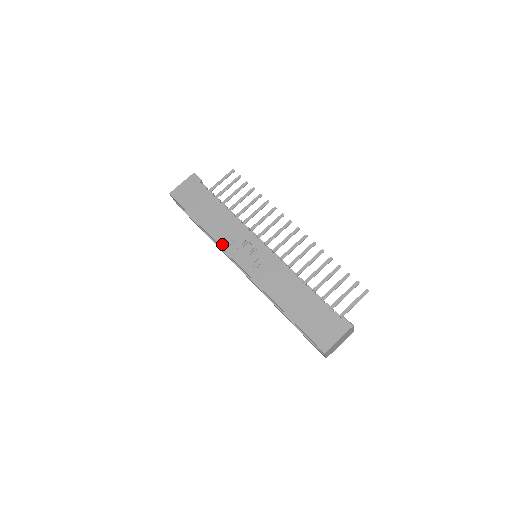
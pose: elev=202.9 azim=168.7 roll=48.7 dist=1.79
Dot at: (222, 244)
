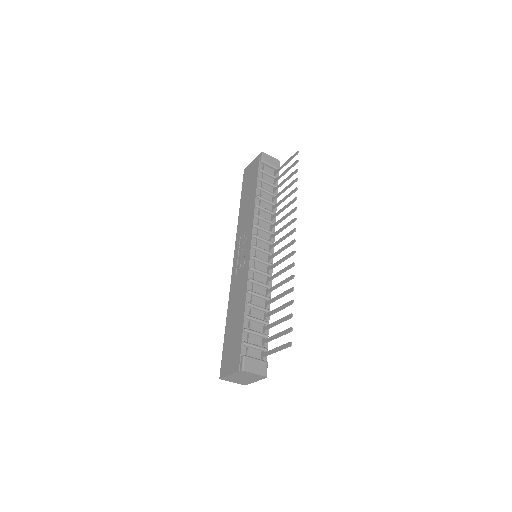
Dot at: (237, 234)
